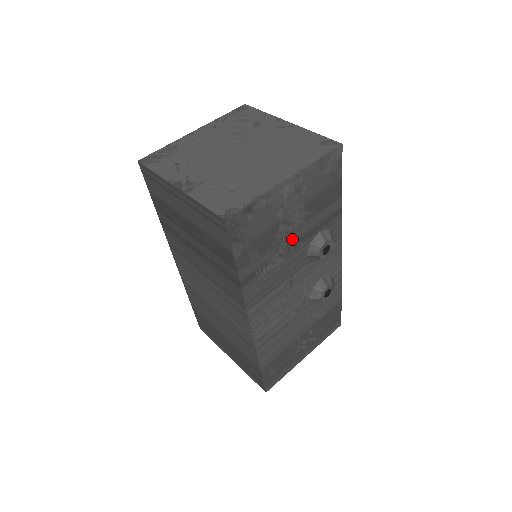
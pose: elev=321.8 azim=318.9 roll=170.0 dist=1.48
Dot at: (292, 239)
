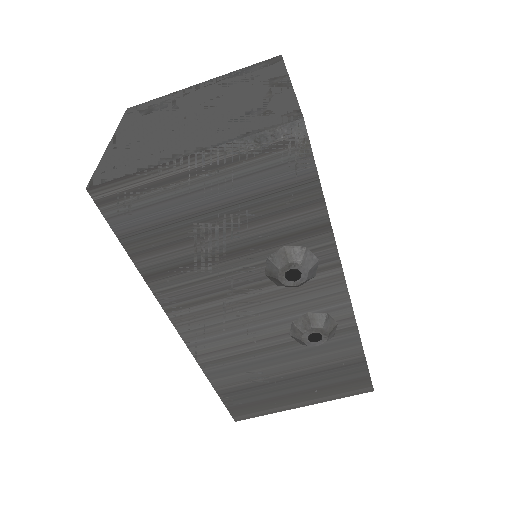
Dot at: (226, 243)
